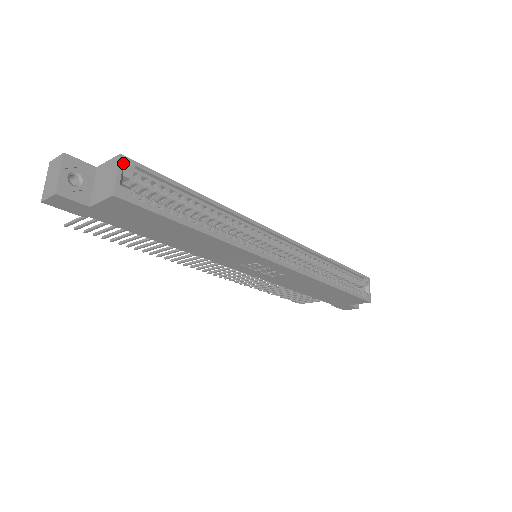
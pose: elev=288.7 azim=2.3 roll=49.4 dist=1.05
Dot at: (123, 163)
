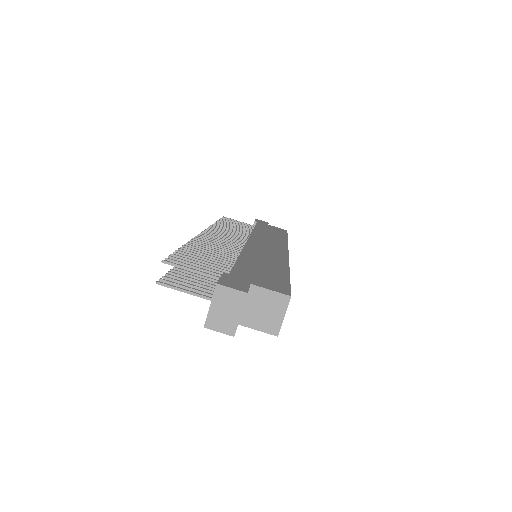
Dot at: (282, 294)
